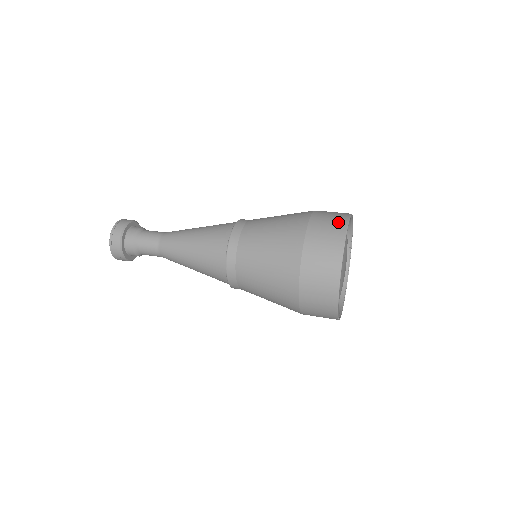
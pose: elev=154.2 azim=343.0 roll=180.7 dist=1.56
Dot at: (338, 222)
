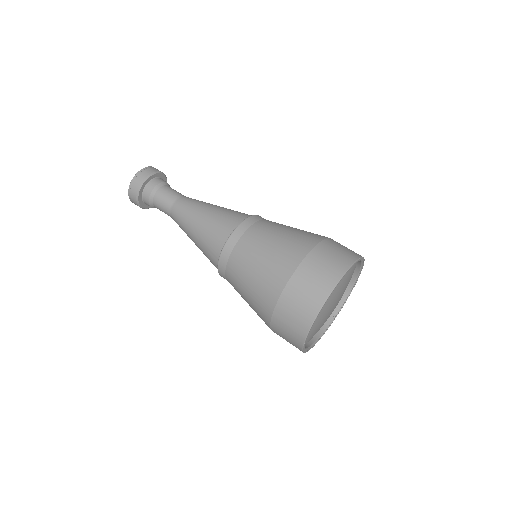
Dot at: occluded
